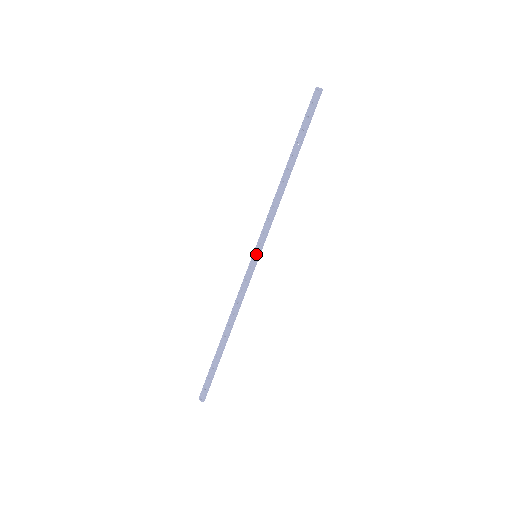
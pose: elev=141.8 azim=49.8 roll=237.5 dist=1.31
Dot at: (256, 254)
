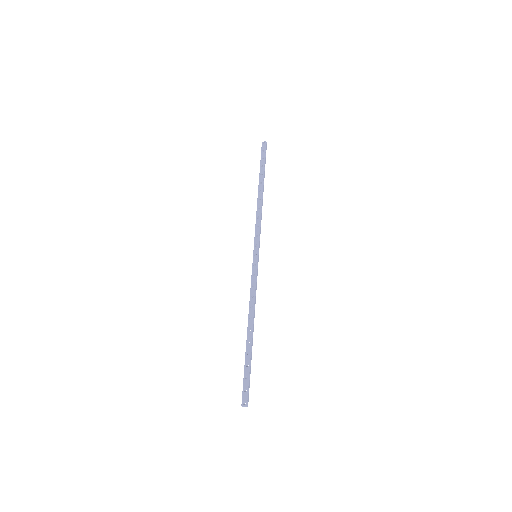
Dot at: (256, 253)
